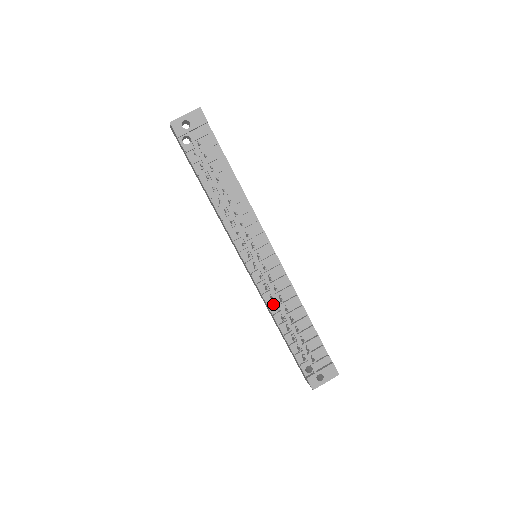
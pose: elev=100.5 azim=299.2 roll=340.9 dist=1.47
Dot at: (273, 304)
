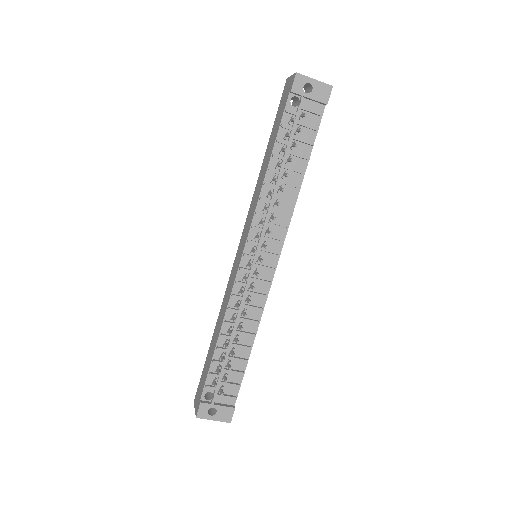
Dot at: (233, 311)
